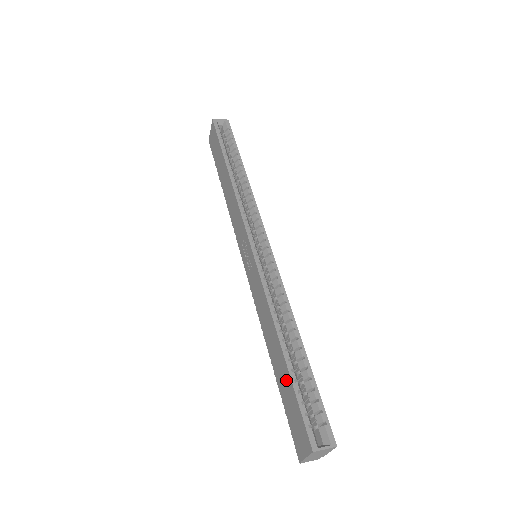
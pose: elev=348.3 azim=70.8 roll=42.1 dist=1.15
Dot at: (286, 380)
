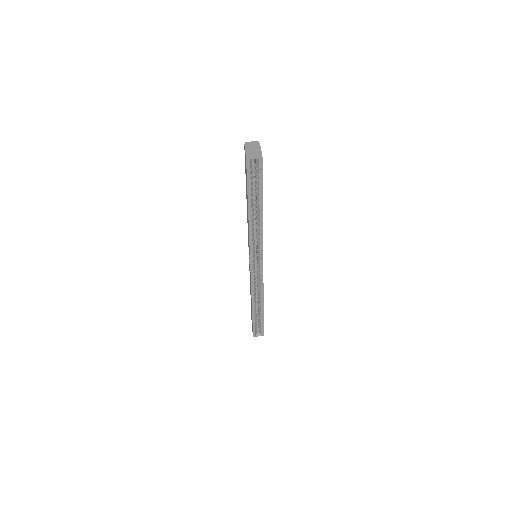
Dot at: occluded
